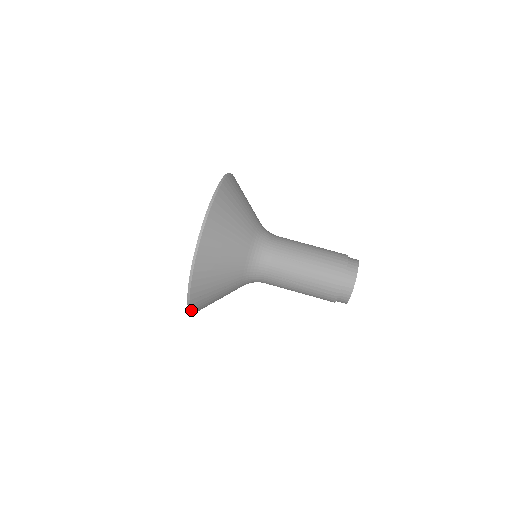
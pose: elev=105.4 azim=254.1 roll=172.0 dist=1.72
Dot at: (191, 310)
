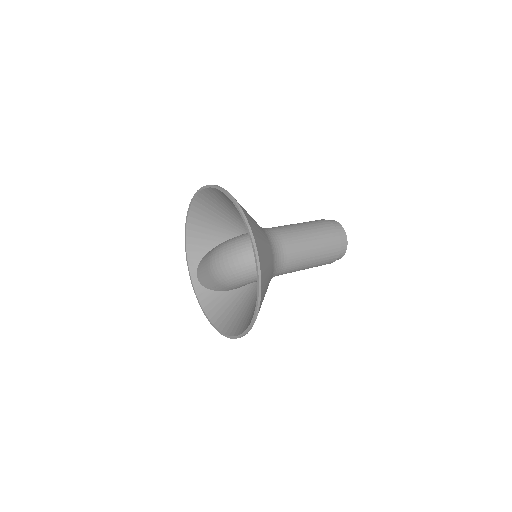
Dot at: occluded
